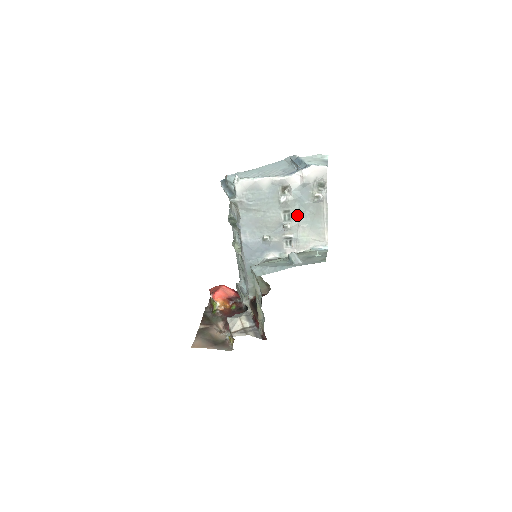
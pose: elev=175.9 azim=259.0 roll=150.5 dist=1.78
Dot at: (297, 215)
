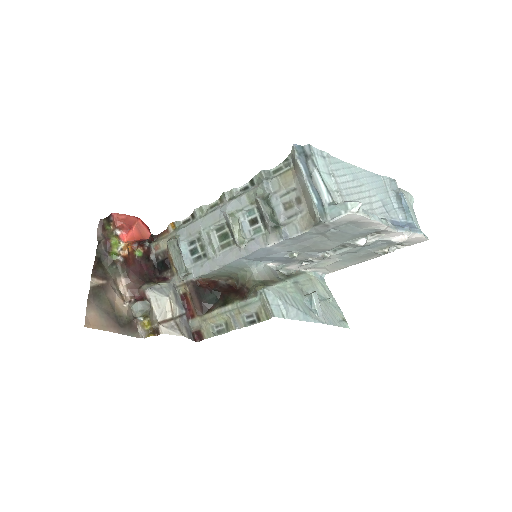
Dot at: (347, 252)
